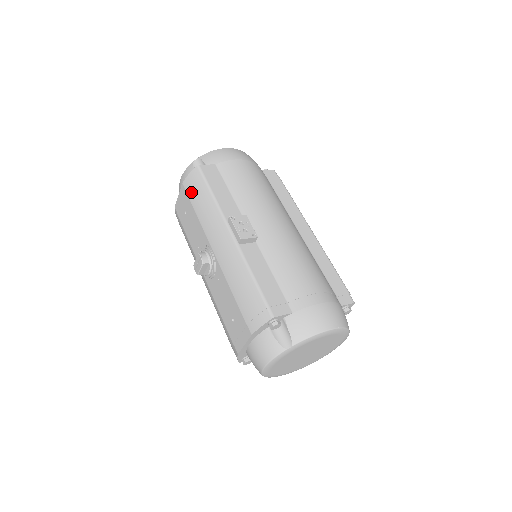
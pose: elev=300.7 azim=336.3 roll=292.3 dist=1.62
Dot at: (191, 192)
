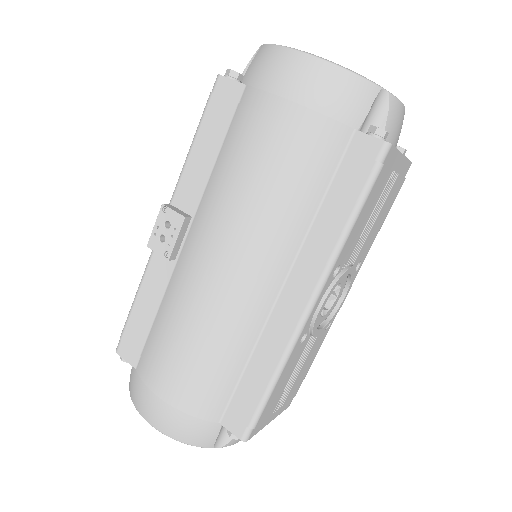
Dot at: occluded
